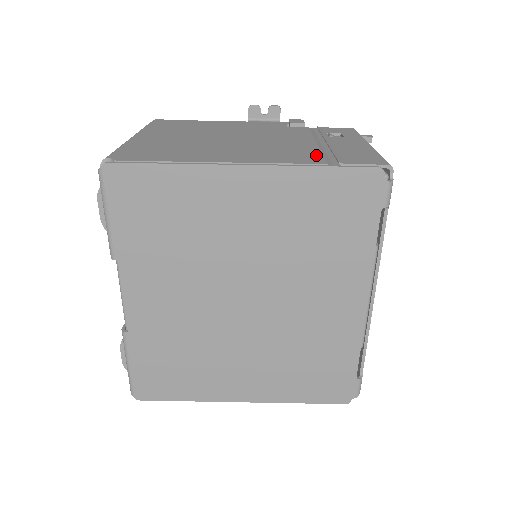
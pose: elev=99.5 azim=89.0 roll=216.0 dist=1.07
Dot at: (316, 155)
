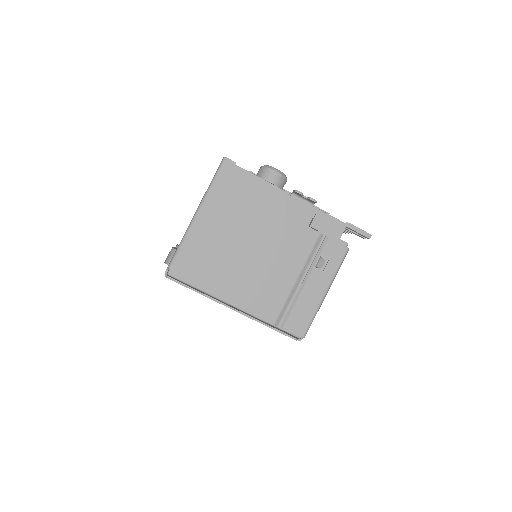
Dot at: (279, 307)
